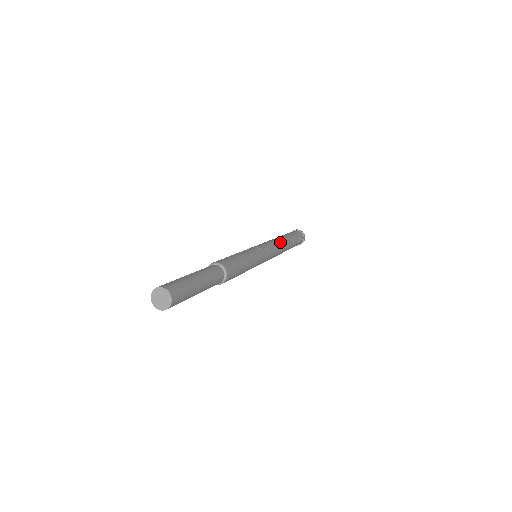
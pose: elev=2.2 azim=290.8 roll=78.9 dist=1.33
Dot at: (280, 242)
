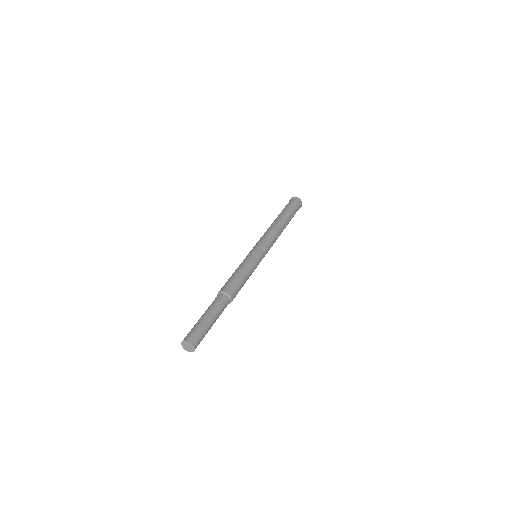
Dot at: (276, 230)
